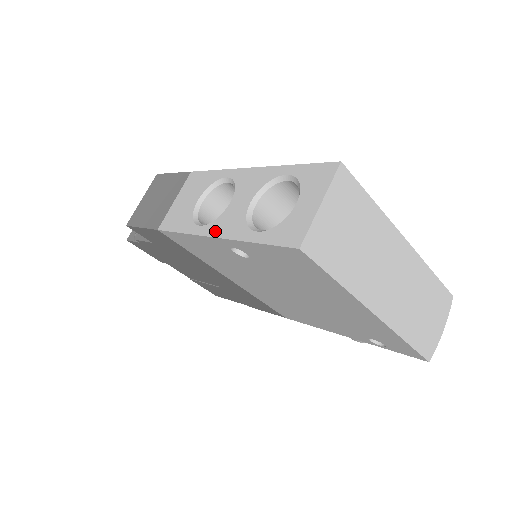
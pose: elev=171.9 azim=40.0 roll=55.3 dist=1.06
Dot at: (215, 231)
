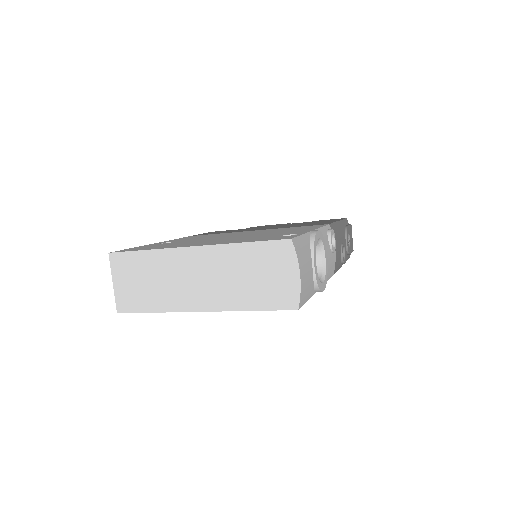
Dot at: occluded
